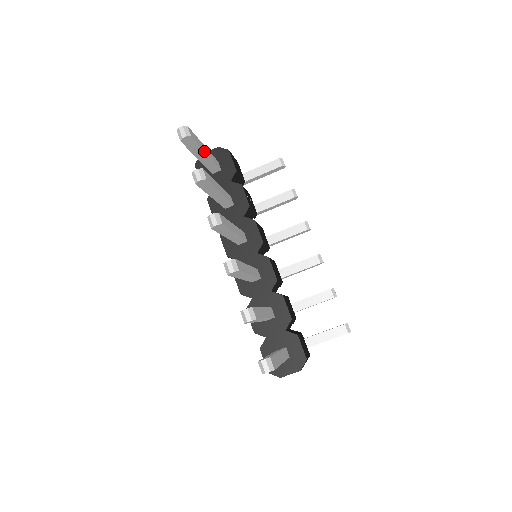
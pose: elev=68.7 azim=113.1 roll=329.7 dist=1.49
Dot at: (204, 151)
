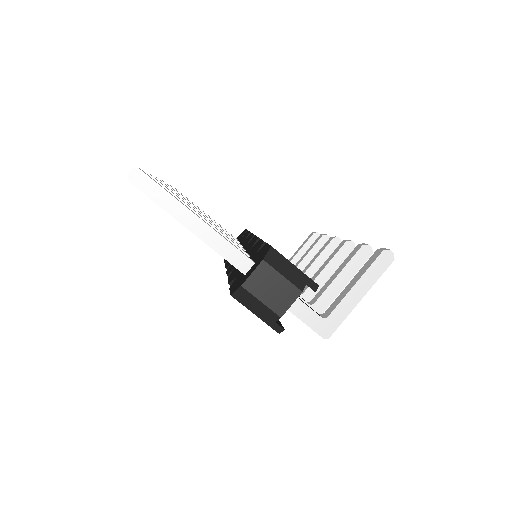
Dot at: (197, 207)
